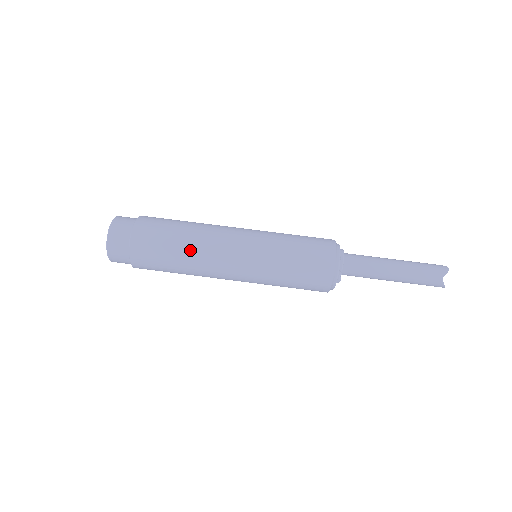
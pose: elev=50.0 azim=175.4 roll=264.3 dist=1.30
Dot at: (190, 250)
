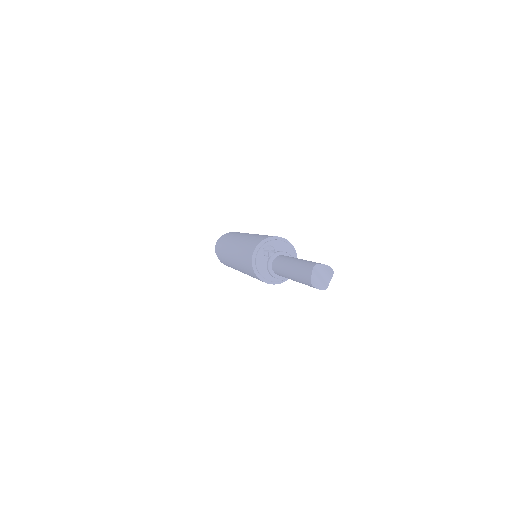
Dot at: occluded
